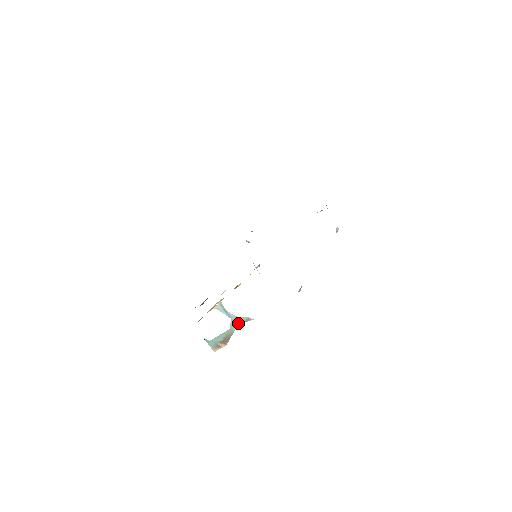
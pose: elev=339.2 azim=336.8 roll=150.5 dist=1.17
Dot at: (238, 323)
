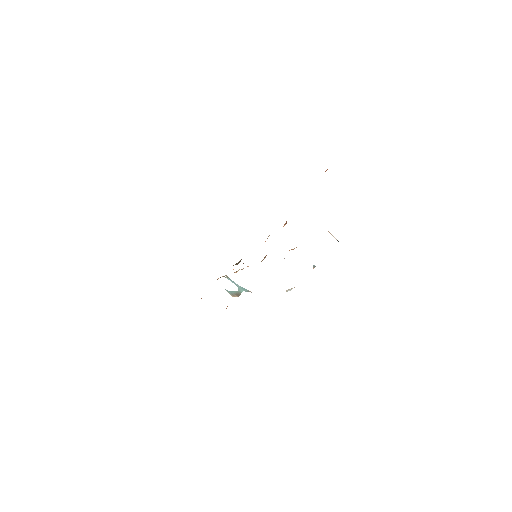
Dot at: (243, 290)
